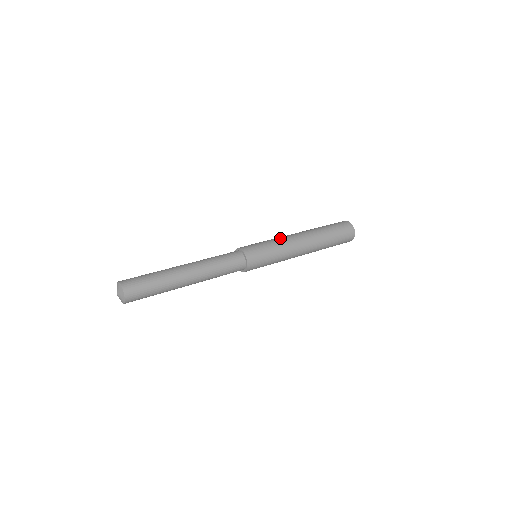
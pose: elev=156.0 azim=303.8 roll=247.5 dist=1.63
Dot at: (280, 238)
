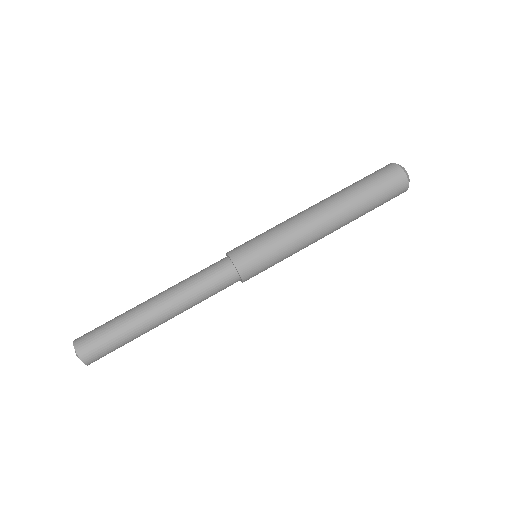
Dot at: (293, 232)
